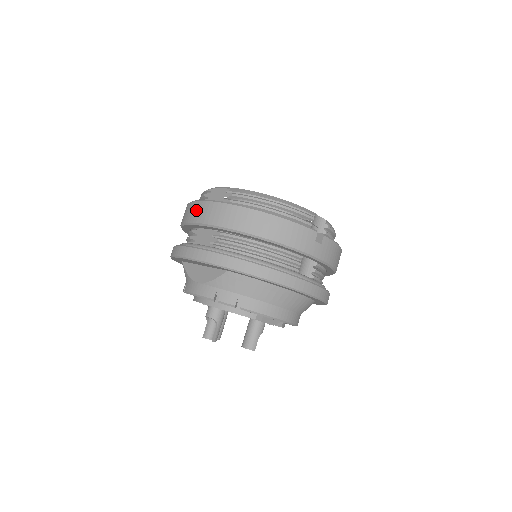
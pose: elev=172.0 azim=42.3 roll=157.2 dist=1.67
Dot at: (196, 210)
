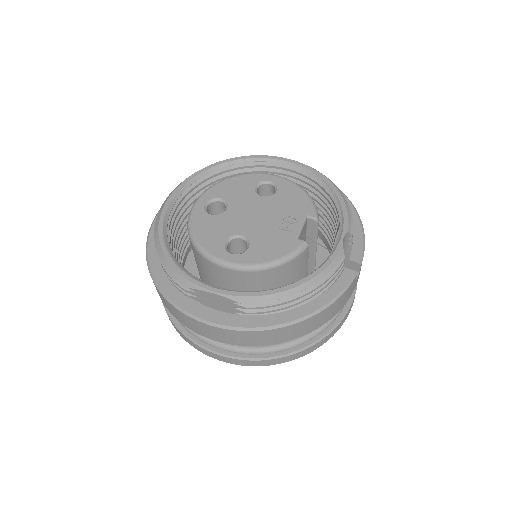
Dot at: (203, 329)
